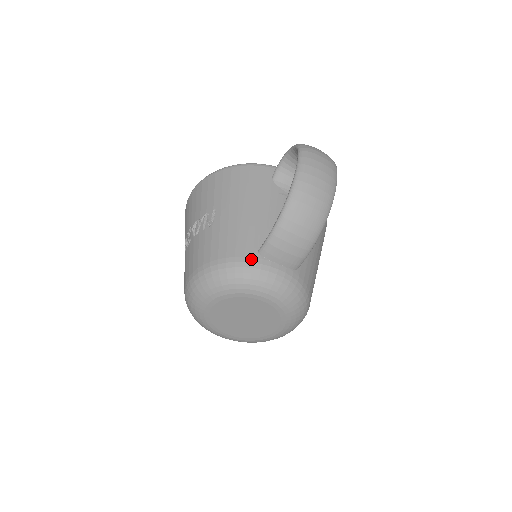
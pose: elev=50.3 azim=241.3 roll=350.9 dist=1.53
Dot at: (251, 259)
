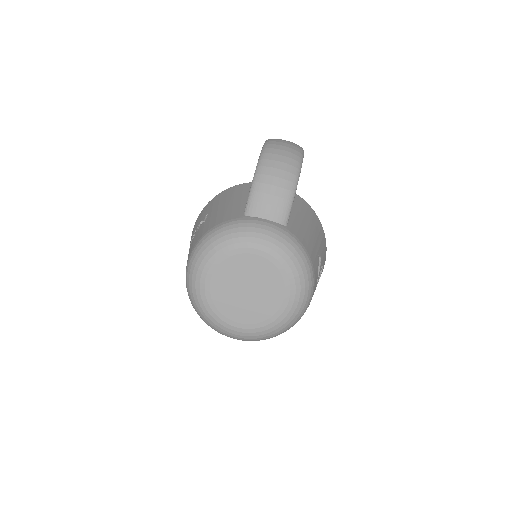
Dot at: (237, 219)
